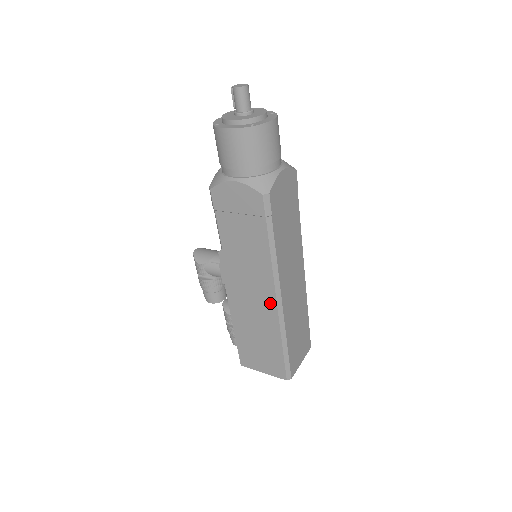
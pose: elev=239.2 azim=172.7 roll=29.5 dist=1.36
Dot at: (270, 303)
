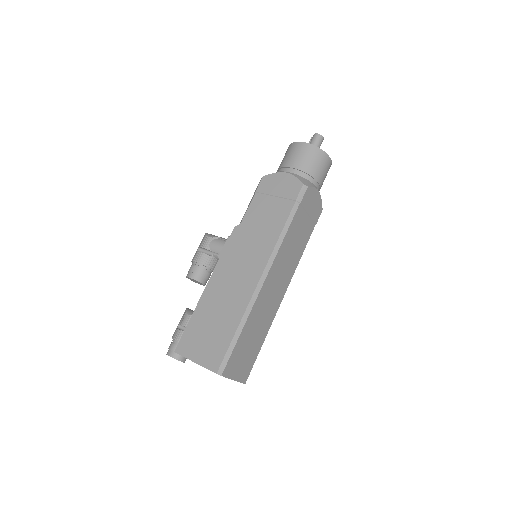
Dot at: (254, 278)
